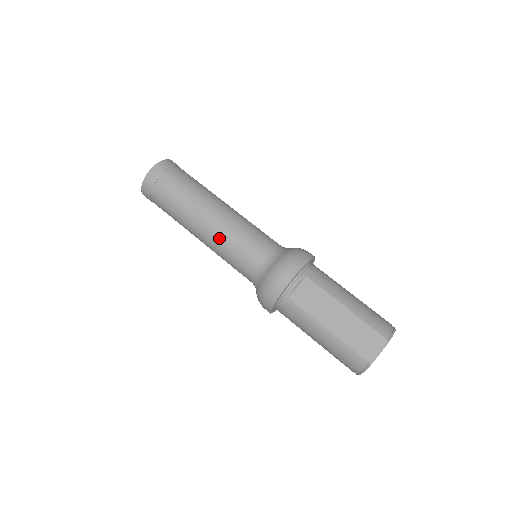
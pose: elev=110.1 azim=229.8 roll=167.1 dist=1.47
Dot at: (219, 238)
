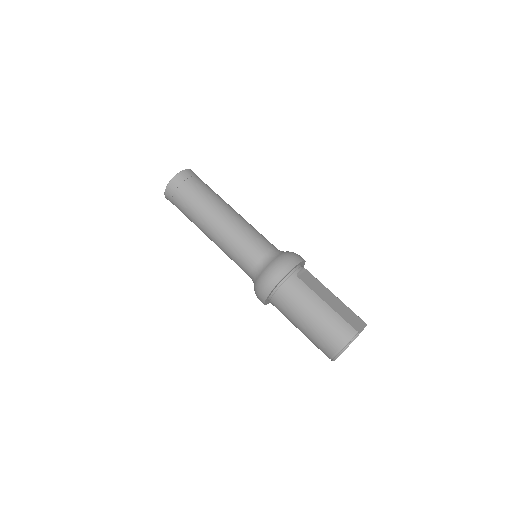
Dot at: (239, 225)
